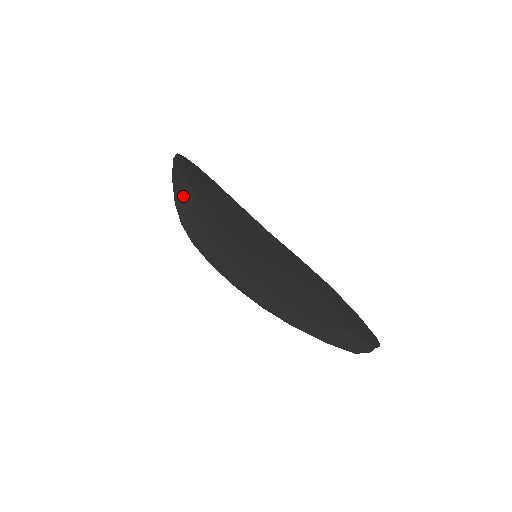
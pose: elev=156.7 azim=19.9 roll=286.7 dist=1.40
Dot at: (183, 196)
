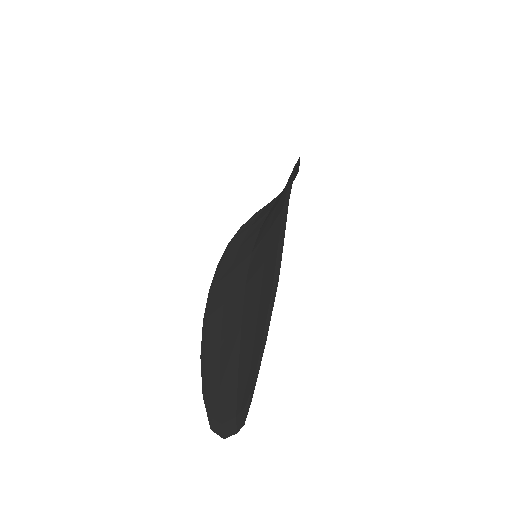
Dot at: occluded
